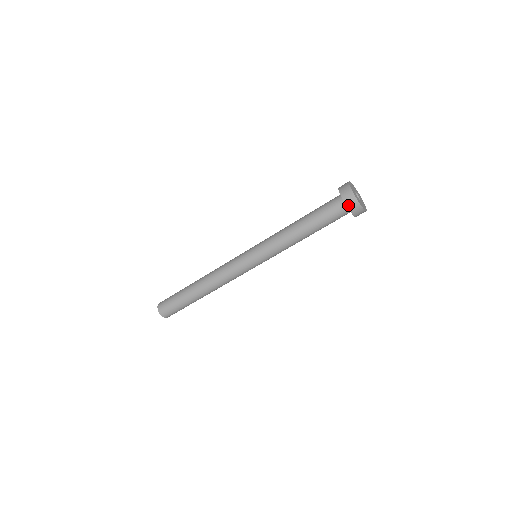
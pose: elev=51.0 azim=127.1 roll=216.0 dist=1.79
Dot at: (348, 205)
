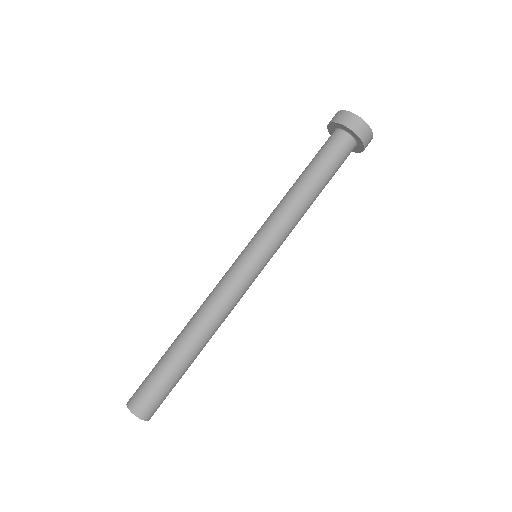
Dot at: (330, 122)
